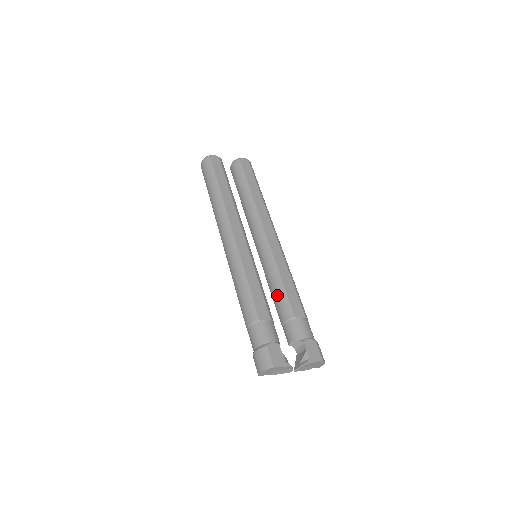
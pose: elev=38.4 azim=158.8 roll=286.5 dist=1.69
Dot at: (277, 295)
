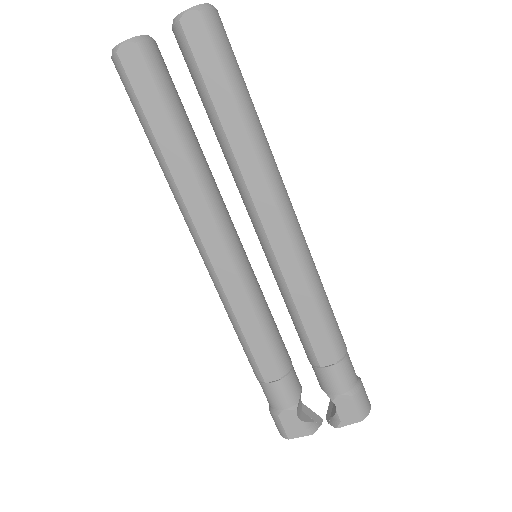
Dot at: occluded
